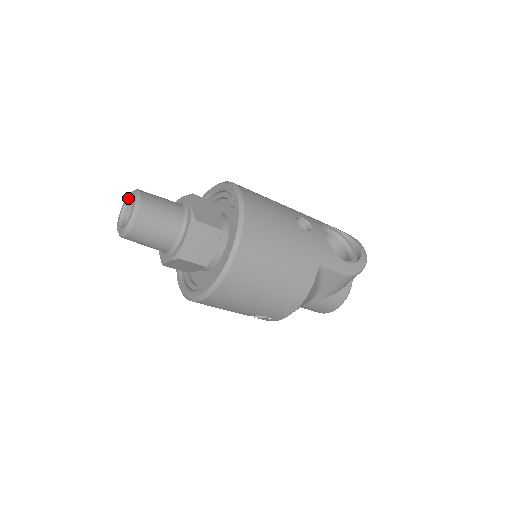
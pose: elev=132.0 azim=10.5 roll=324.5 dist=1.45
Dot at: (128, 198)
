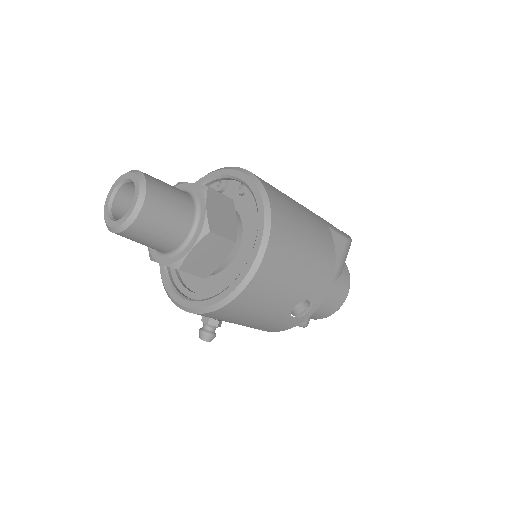
Dot at: (112, 191)
